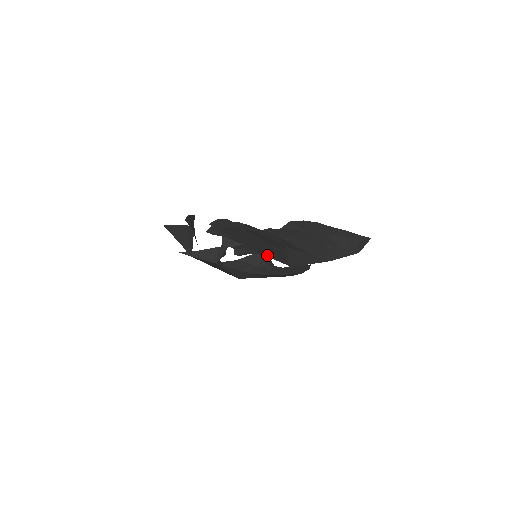
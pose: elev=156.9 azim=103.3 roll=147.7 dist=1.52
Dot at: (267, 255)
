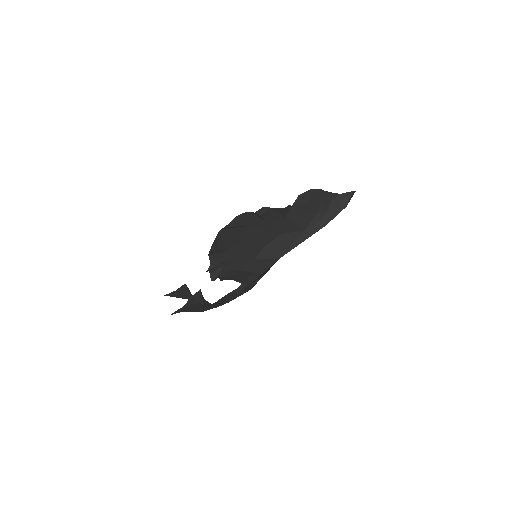
Dot at: (240, 267)
